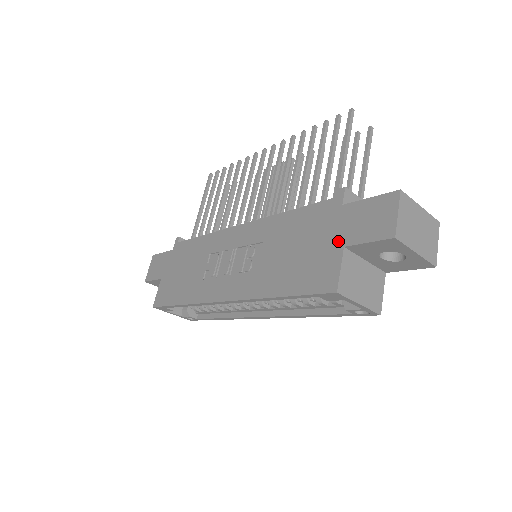
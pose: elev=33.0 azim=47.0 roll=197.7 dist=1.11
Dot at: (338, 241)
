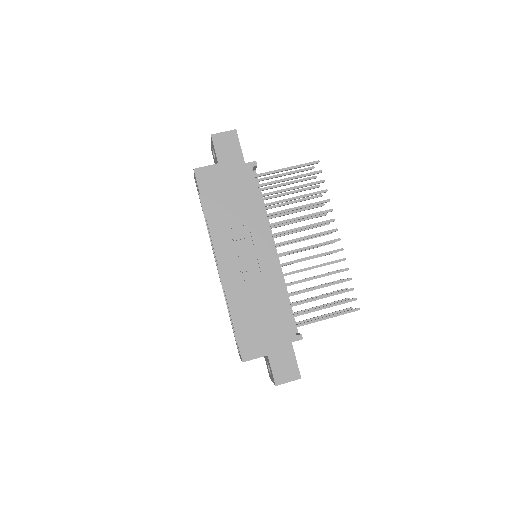
Dot at: (270, 350)
